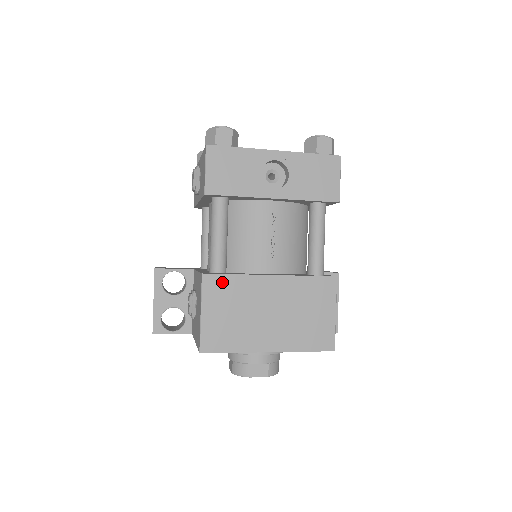
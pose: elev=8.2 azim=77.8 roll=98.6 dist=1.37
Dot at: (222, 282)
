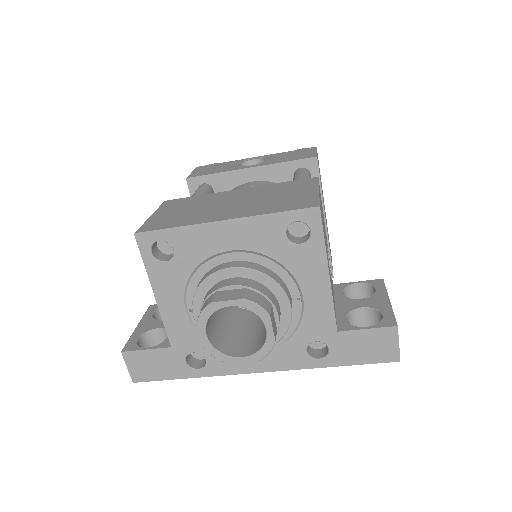
Dot at: (183, 200)
